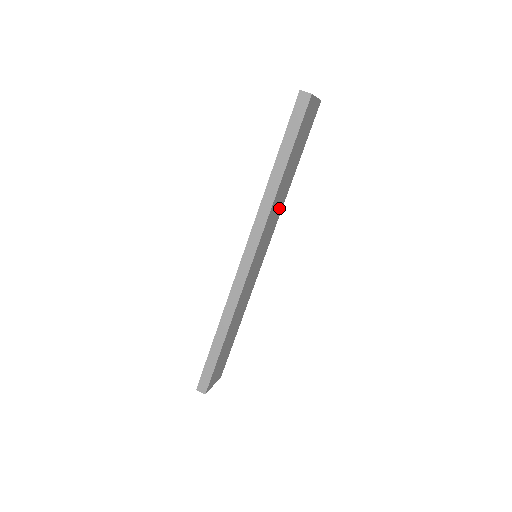
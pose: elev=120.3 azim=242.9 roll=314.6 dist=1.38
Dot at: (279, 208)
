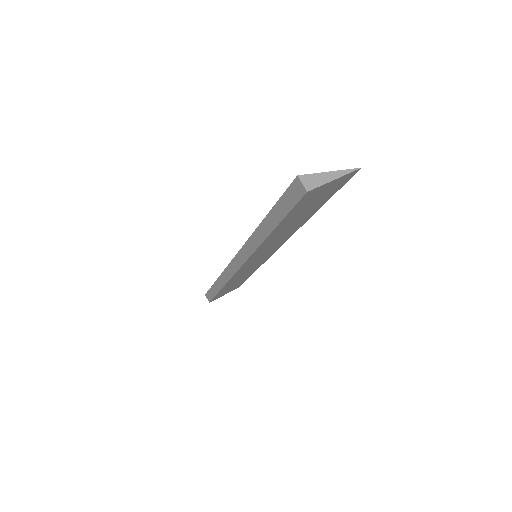
Dot at: (287, 234)
